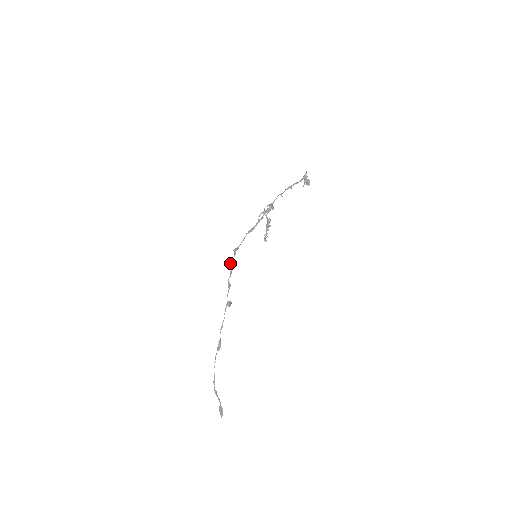
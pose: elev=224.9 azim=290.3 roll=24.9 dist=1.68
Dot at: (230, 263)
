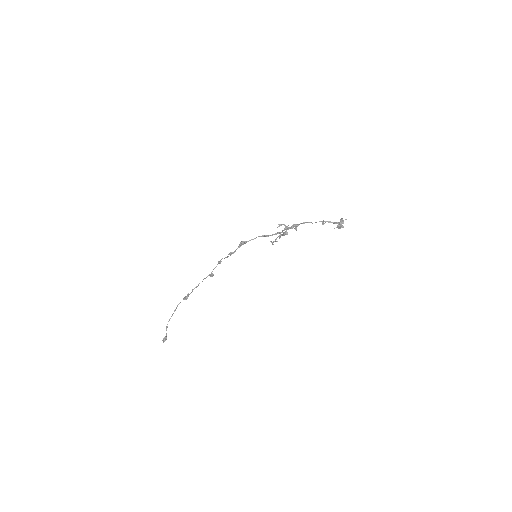
Dot at: (231, 252)
